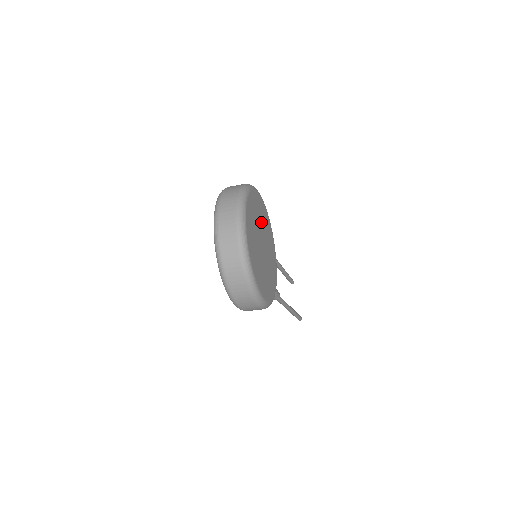
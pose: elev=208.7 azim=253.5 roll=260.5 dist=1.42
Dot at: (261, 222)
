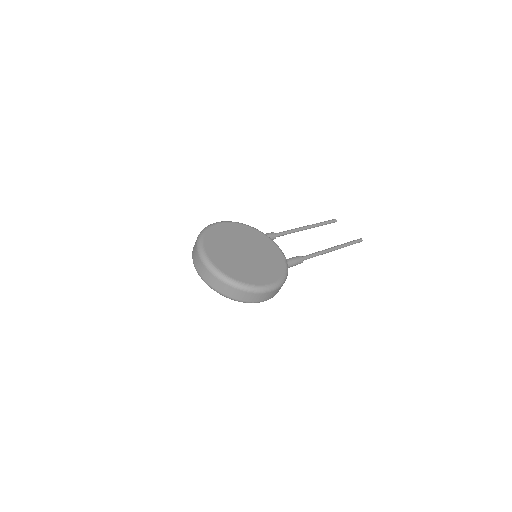
Dot at: (233, 239)
